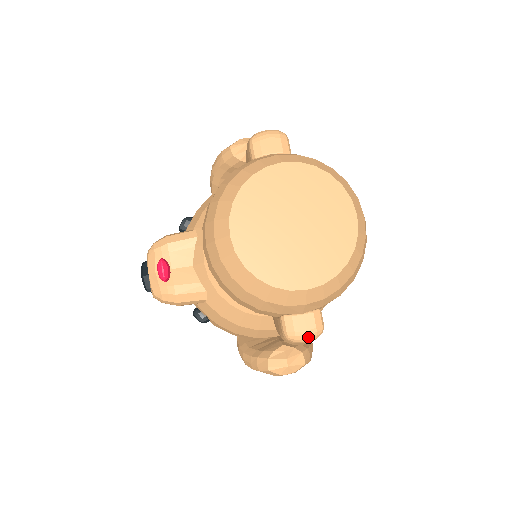
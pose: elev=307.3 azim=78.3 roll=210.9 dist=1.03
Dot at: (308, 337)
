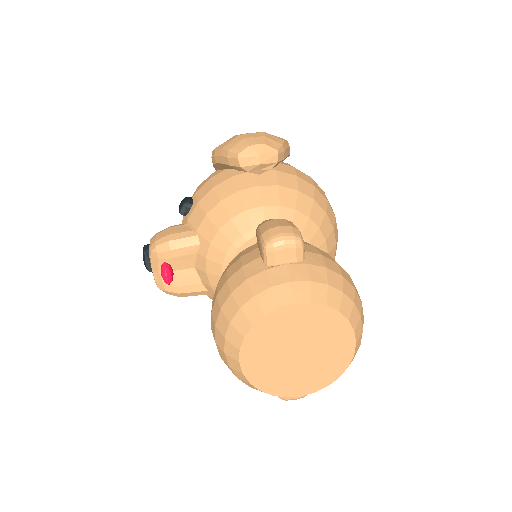
Dot at: (296, 399)
